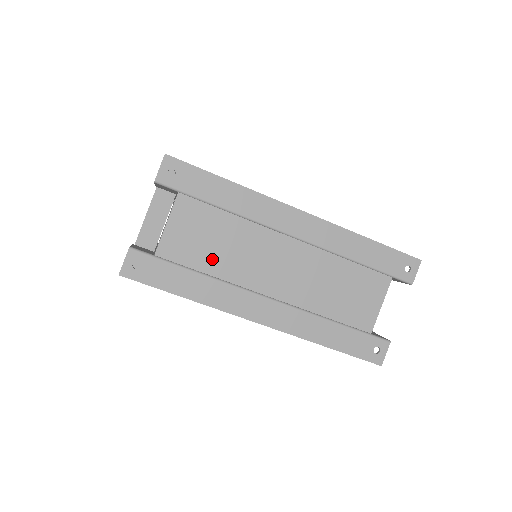
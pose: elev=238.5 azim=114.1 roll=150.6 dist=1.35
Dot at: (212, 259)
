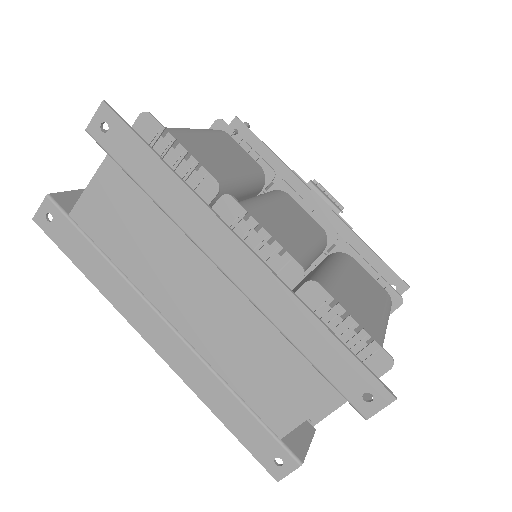
Dot at: (123, 249)
